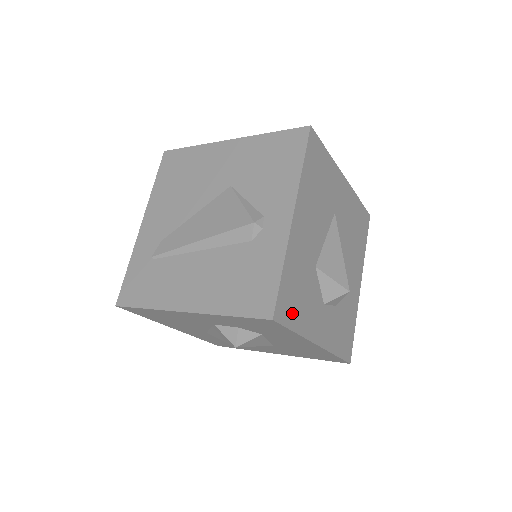
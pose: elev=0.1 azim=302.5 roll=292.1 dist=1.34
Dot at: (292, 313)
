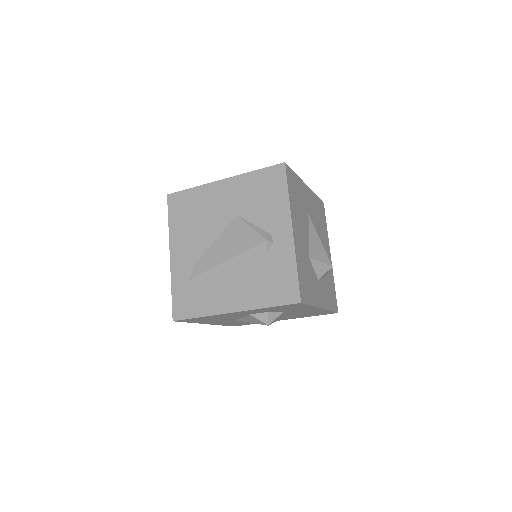
Dot at: (307, 294)
